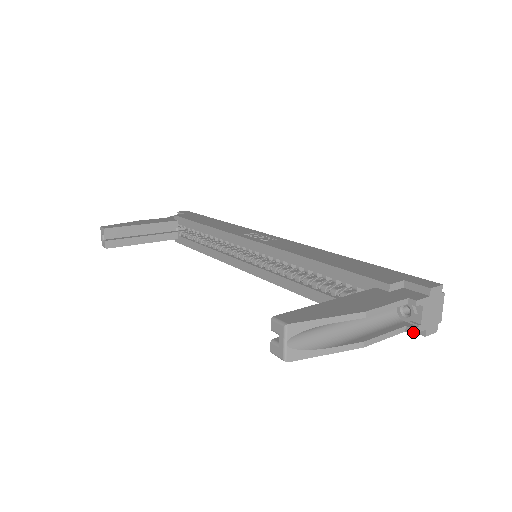
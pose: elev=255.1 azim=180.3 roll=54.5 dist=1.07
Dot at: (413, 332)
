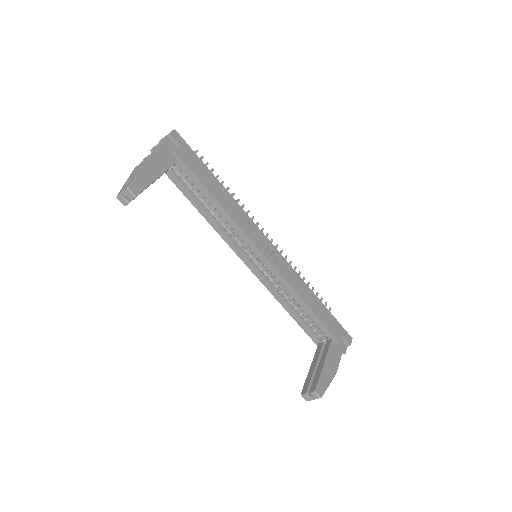
Dot at: occluded
